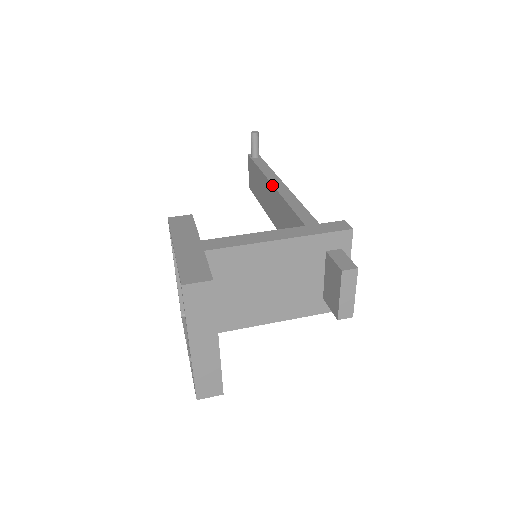
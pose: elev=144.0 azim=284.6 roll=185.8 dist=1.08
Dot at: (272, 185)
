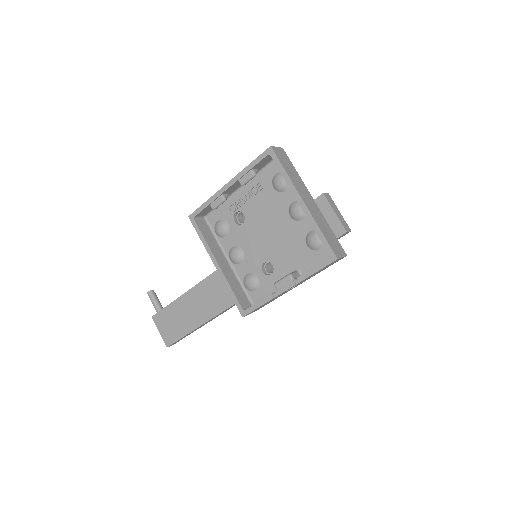
Dot at: (206, 278)
